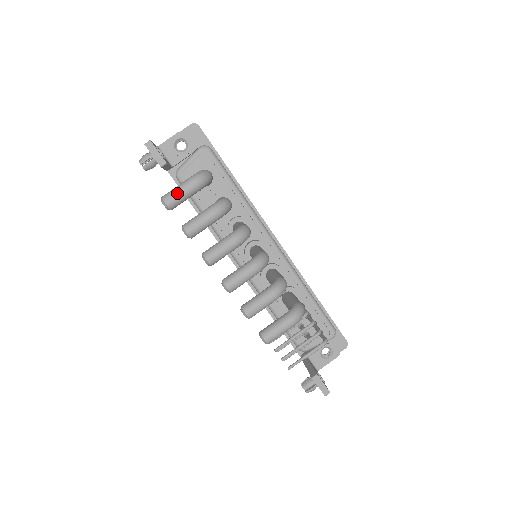
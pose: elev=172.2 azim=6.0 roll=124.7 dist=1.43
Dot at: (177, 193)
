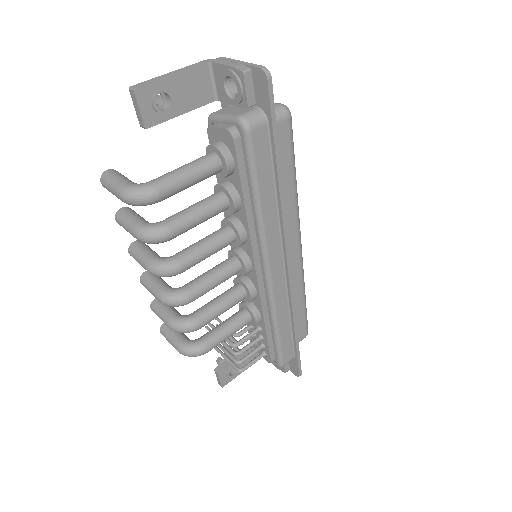
Dot at: (109, 187)
